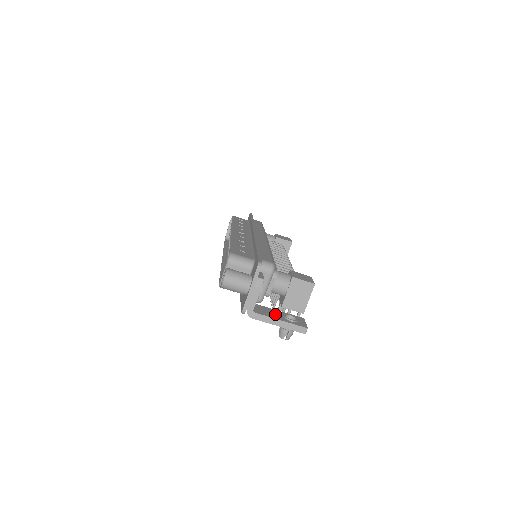
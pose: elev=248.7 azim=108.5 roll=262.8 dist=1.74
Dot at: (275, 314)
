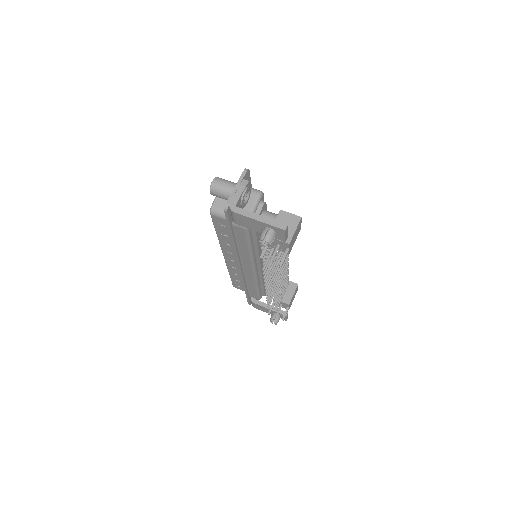
Dot at: occluded
